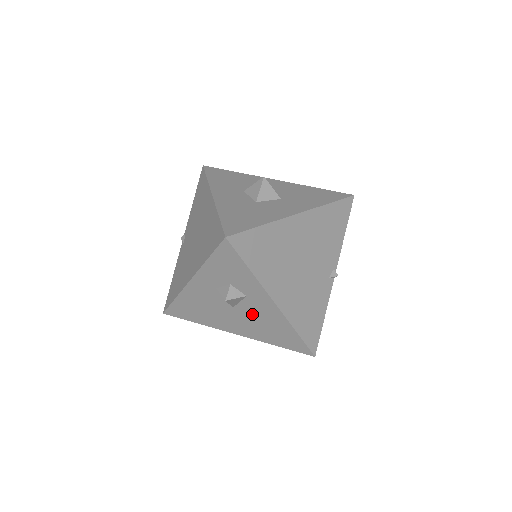
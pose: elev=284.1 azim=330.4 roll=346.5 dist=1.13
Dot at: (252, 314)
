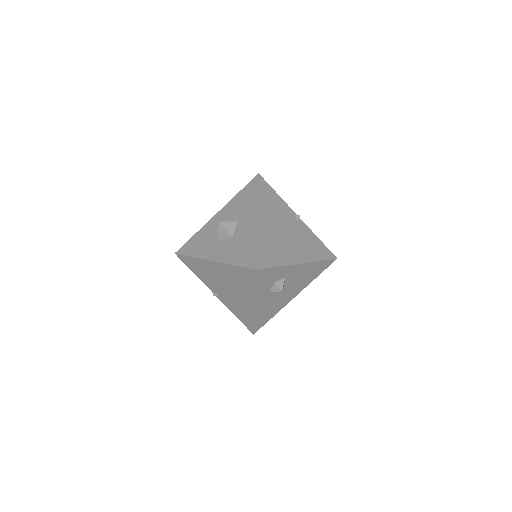
Dot at: (294, 280)
